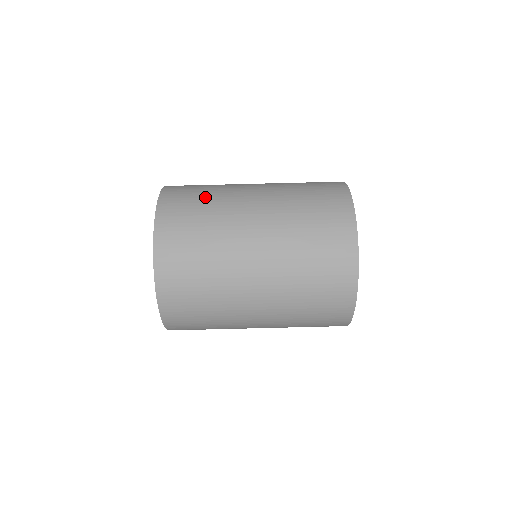
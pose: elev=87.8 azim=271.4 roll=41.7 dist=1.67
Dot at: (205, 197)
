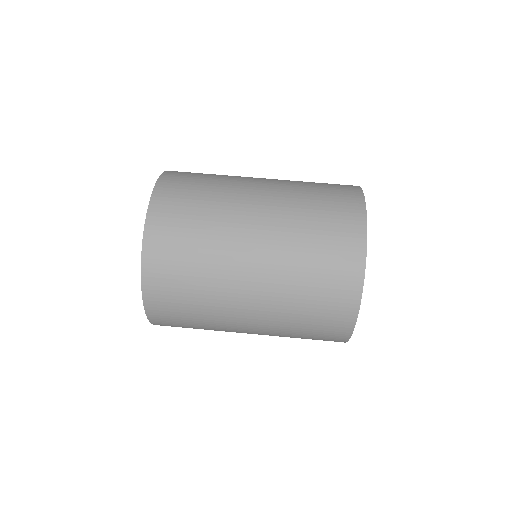
Dot at: occluded
